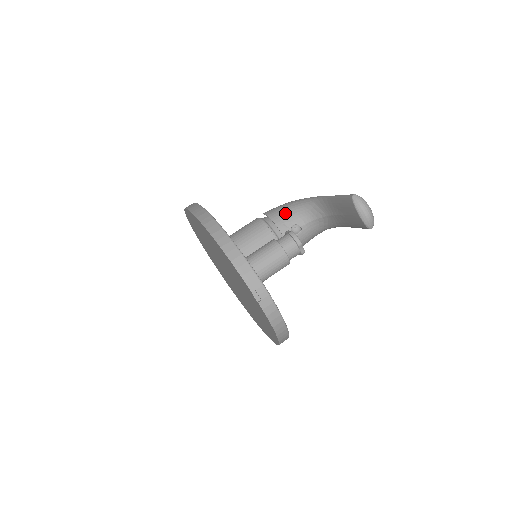
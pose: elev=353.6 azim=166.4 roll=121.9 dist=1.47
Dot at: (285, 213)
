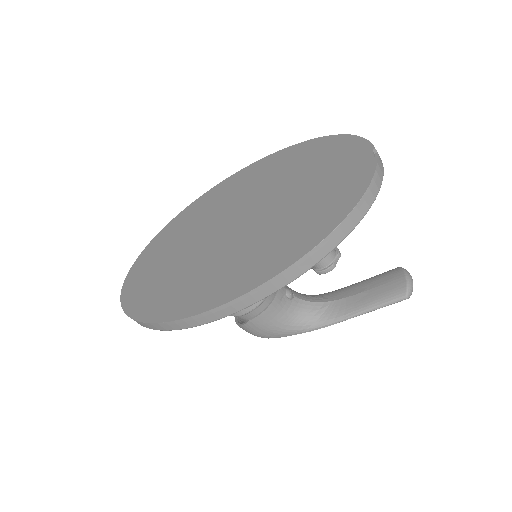
Dot at: occluded
